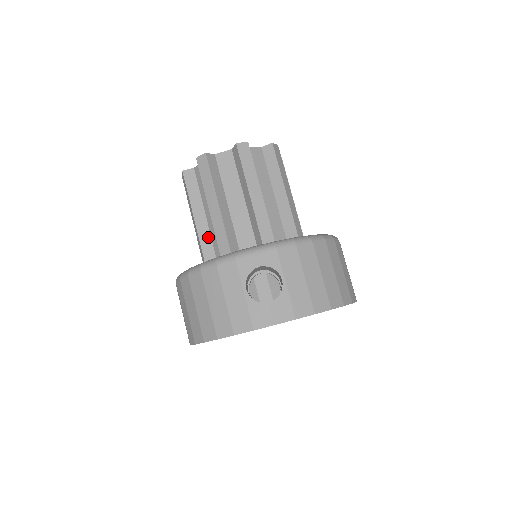
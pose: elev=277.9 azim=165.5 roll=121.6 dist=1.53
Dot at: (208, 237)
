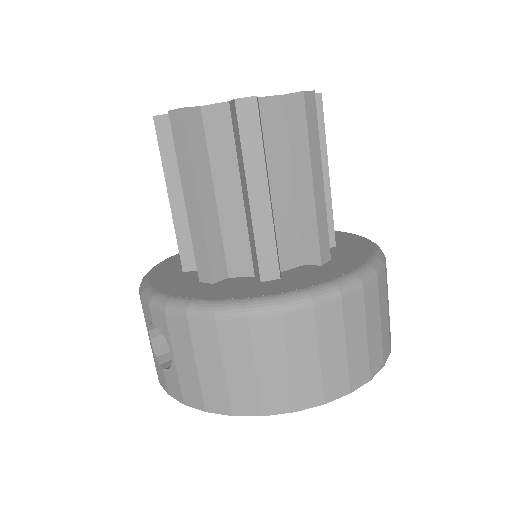
Dot at: occluded
